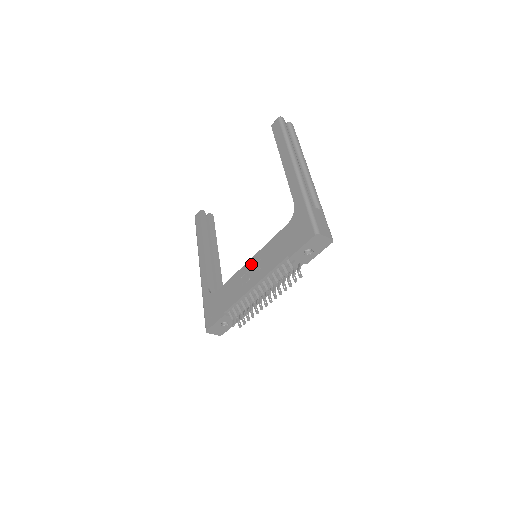
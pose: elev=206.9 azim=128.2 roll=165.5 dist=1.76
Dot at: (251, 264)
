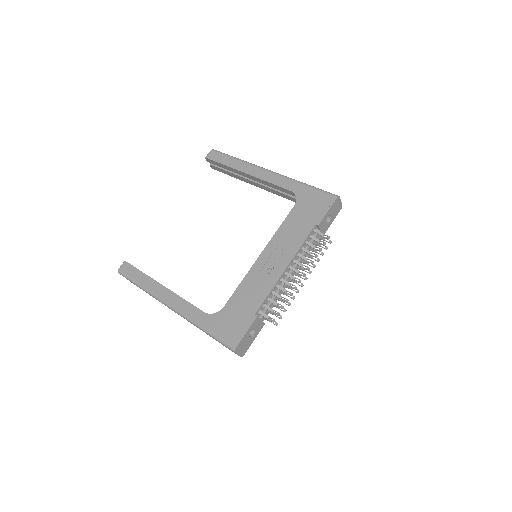
Dot at: (266, 255)
